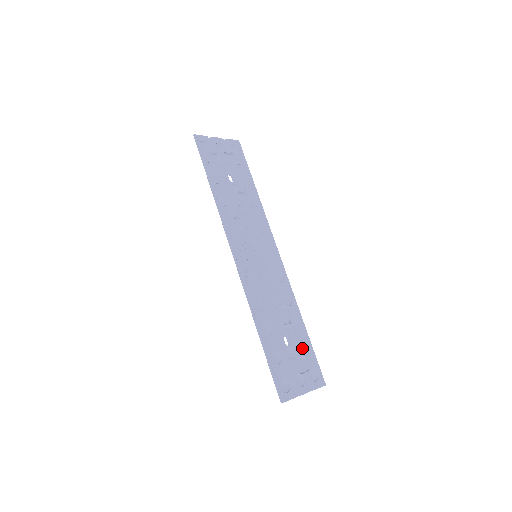
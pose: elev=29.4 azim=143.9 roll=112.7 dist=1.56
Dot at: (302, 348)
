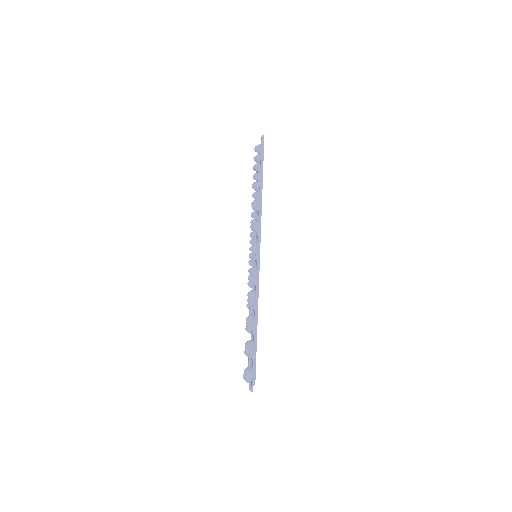
Dot at: occluded
